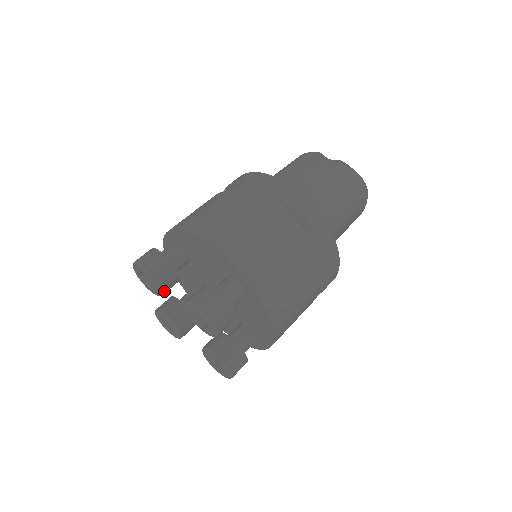
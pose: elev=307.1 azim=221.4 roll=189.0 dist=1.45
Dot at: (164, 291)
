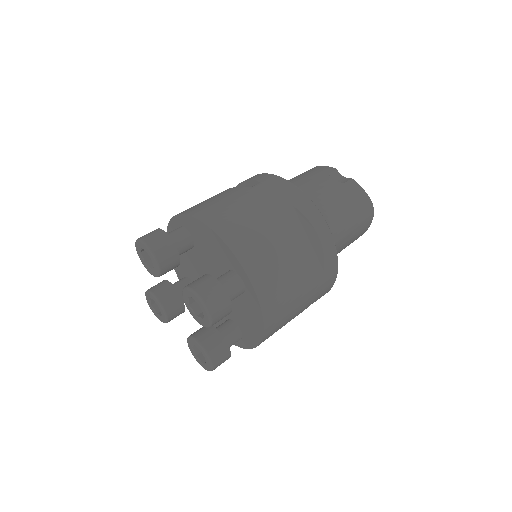
Dot at: (162, 273)
